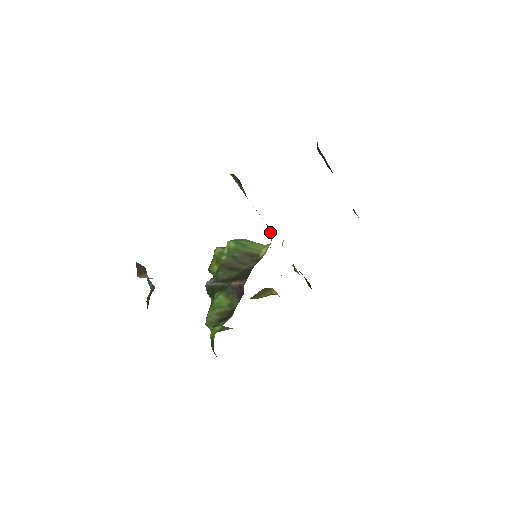
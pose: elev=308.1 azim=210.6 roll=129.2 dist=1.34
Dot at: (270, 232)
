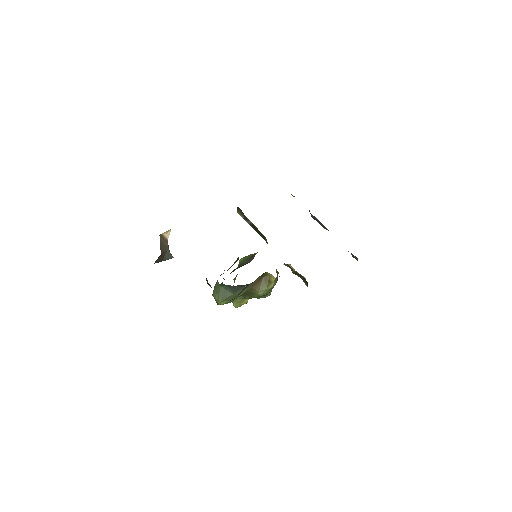
Dot at: (267, 242)
